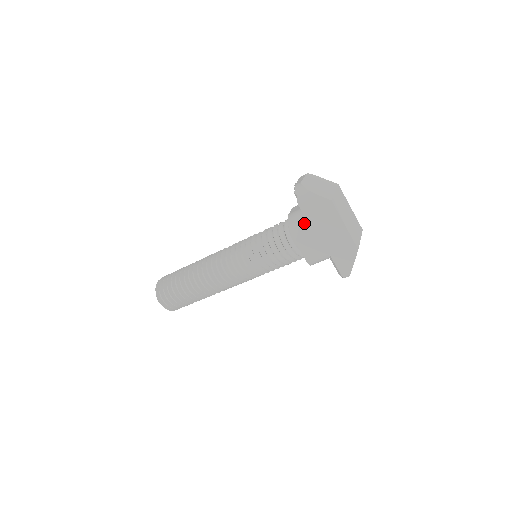
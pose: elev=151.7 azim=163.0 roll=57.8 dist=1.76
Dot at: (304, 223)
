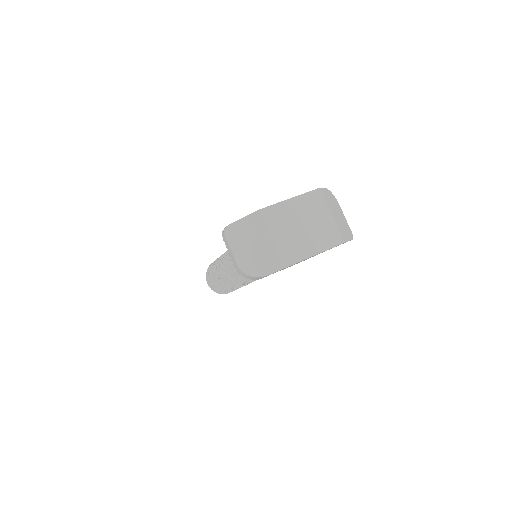
Dot at: occluded
